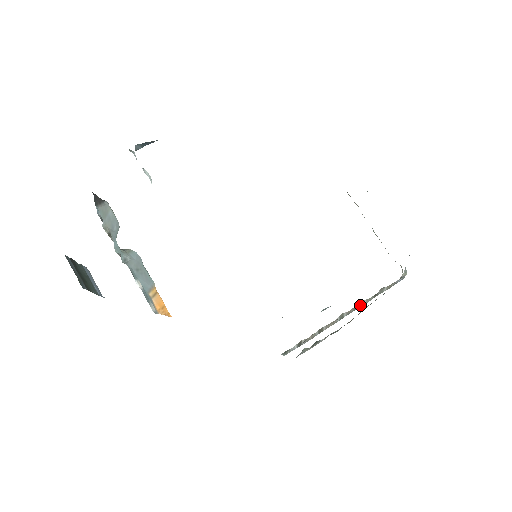
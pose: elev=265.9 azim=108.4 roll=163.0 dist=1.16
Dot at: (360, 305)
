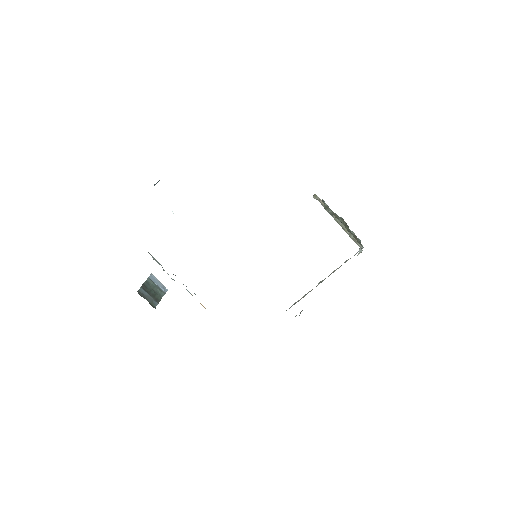
Dot at: (333, 272)
